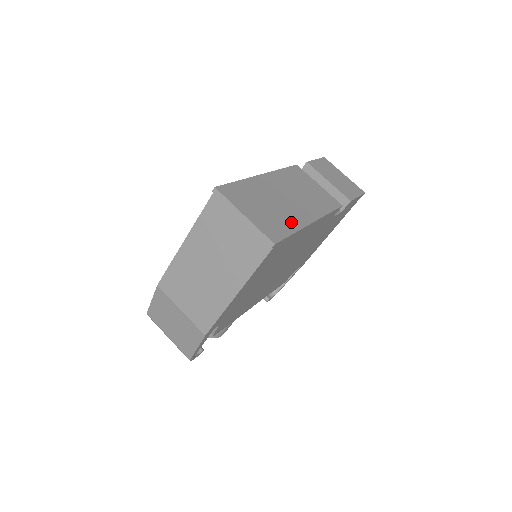
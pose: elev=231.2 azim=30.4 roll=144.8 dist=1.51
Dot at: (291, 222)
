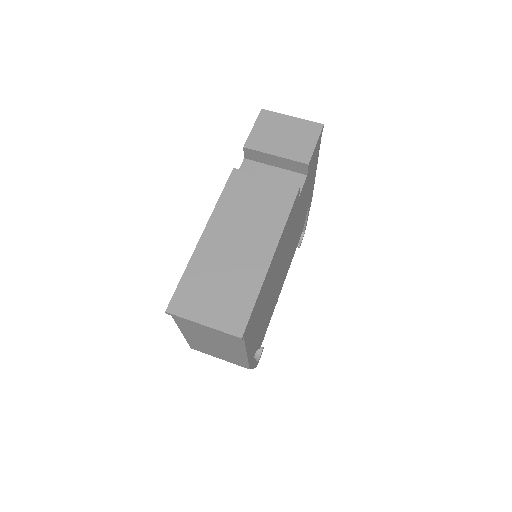
Dot at: (250, 284)
